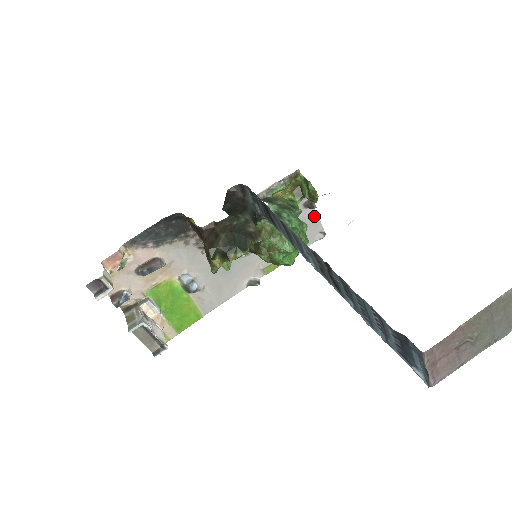
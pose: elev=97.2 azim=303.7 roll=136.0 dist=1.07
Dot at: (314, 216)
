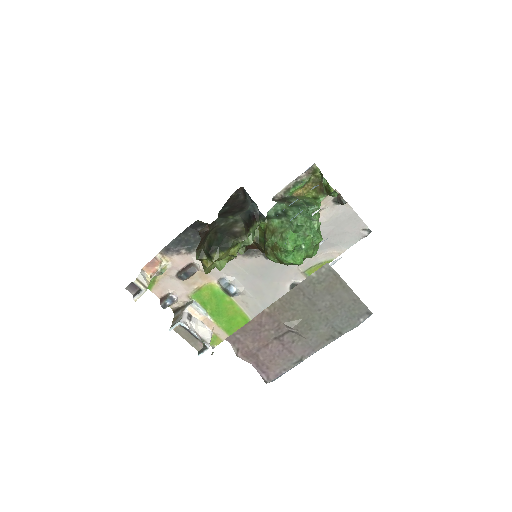
Dot at: (350, 212)
